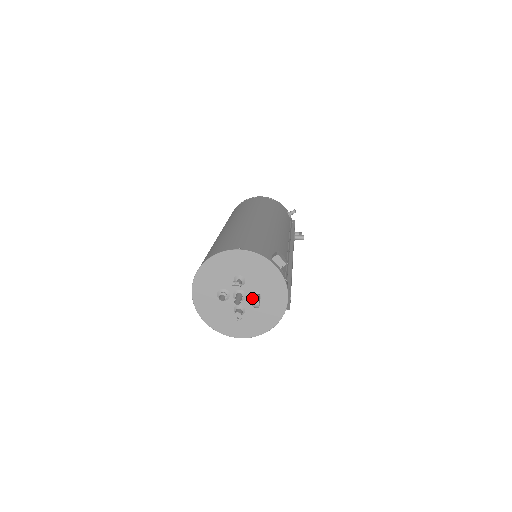
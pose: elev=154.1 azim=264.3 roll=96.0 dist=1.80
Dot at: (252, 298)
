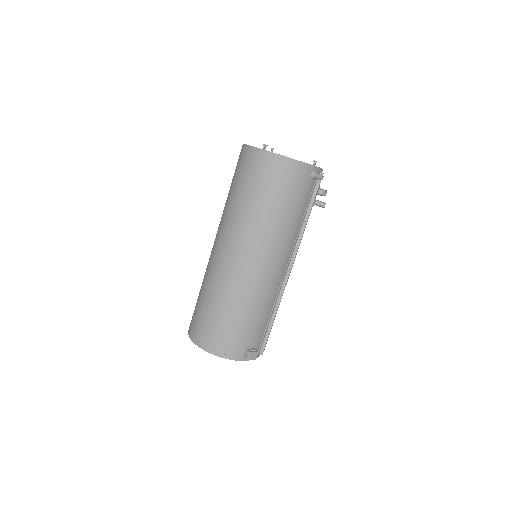
Dot at: occluded
